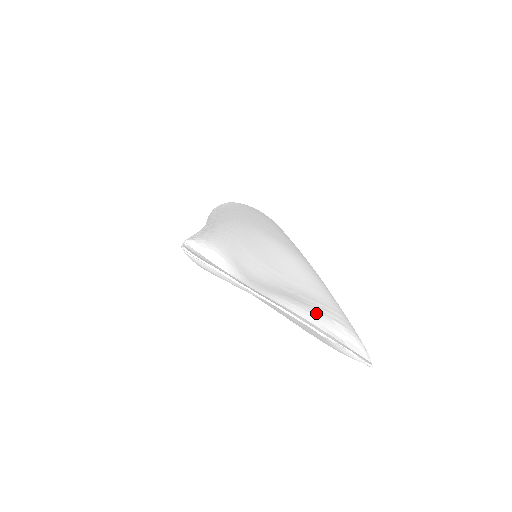
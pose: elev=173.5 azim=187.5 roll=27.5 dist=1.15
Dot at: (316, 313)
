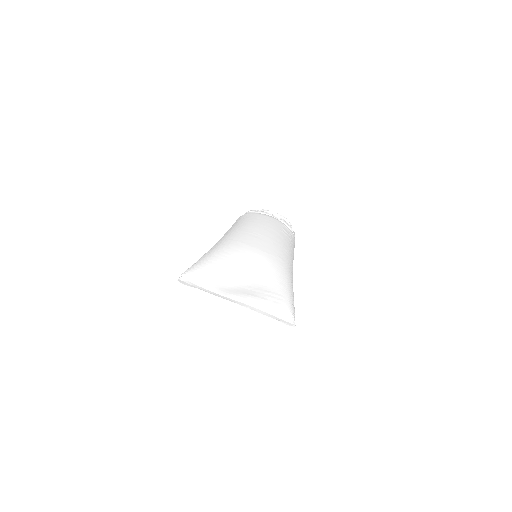
Dot at: (260, 300)
